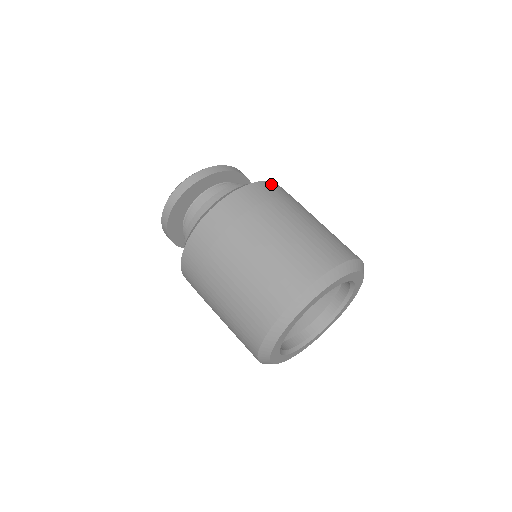
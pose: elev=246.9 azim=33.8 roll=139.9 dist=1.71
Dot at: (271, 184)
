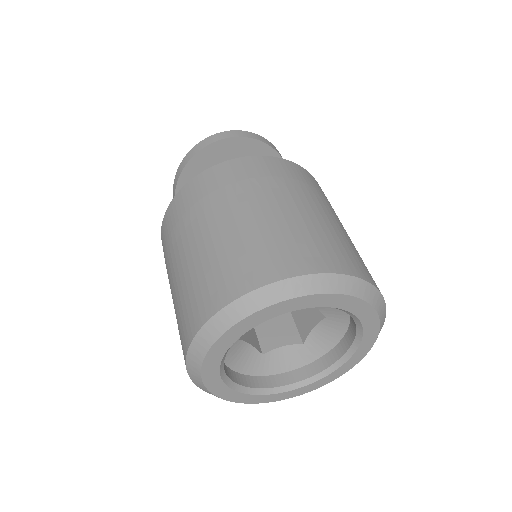
Dot at: occluded
